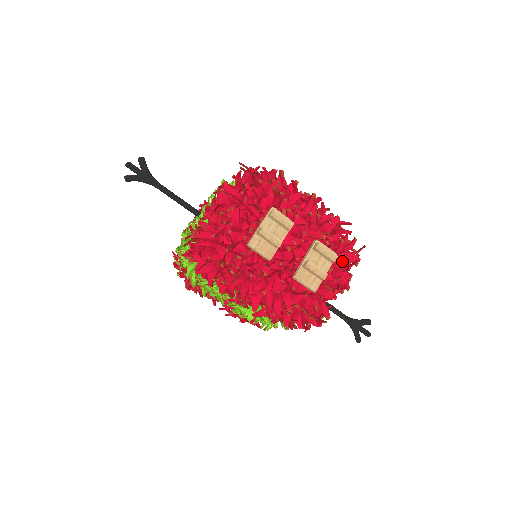
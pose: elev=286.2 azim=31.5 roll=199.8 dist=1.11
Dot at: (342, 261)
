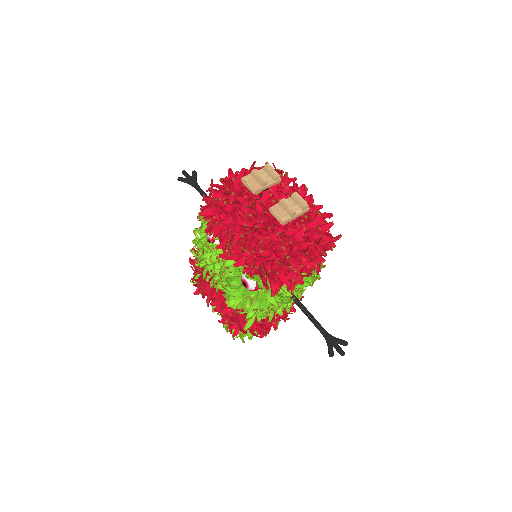
Dot at: (318, 235)
